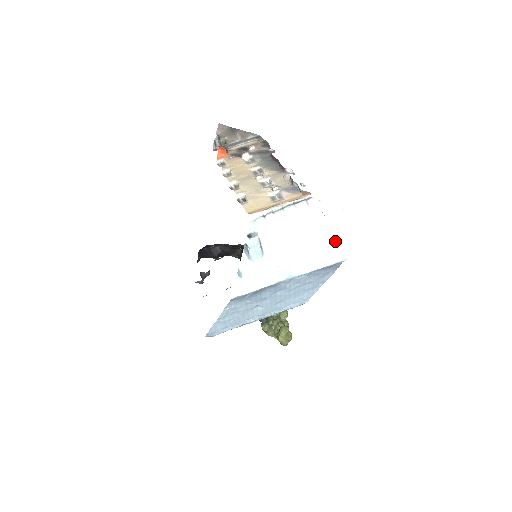
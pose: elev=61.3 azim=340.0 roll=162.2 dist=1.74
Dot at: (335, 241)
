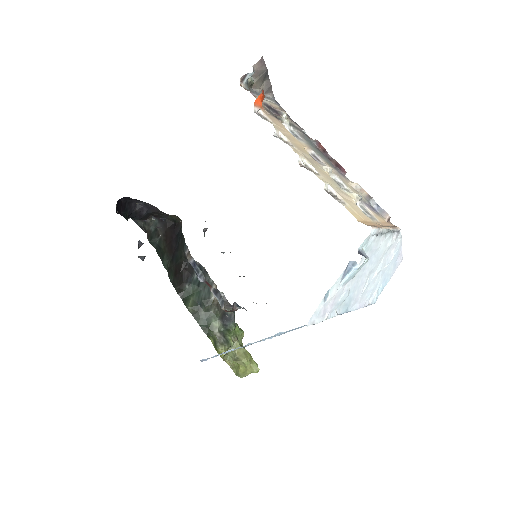
Dot at: (381, 282)
